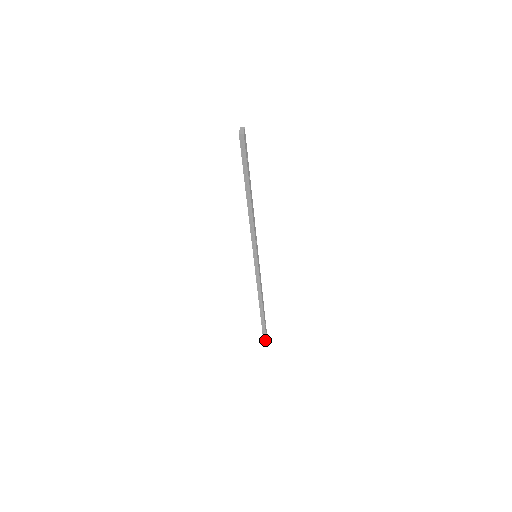
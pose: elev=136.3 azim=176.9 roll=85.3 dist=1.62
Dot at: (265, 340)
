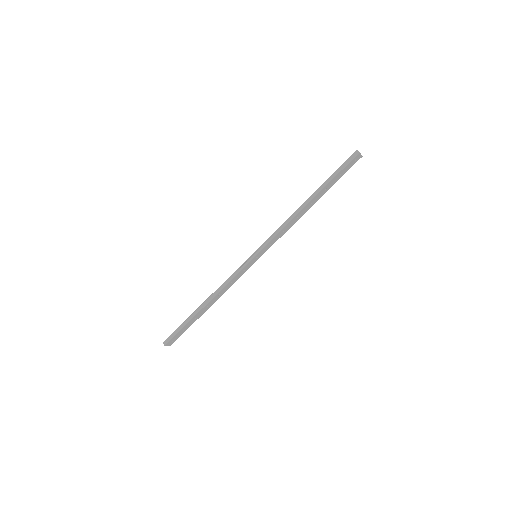
Dot at: (165, 343)
